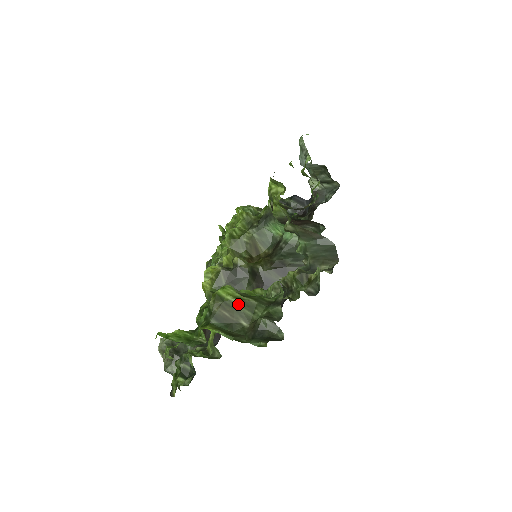
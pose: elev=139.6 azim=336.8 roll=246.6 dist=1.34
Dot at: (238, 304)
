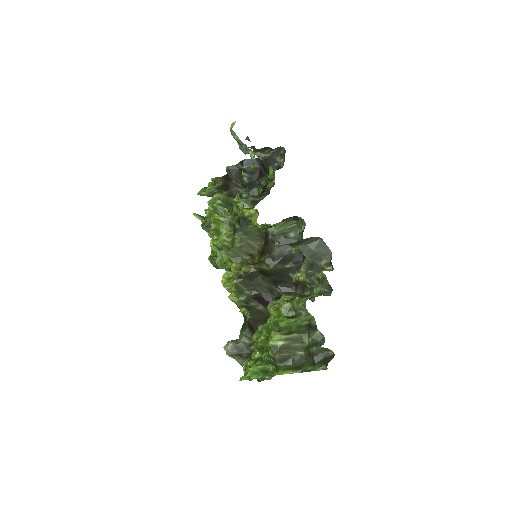
Dot at: (289, 344)
